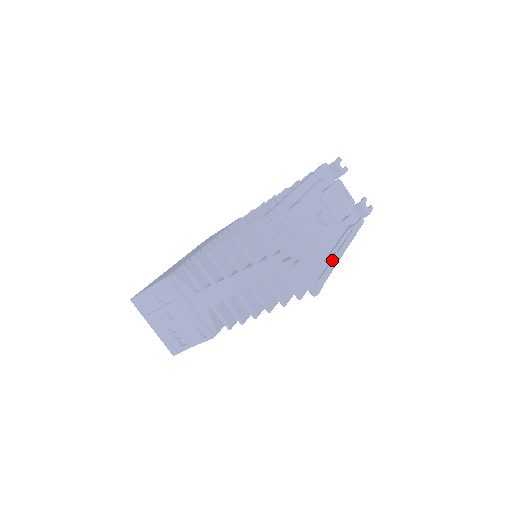
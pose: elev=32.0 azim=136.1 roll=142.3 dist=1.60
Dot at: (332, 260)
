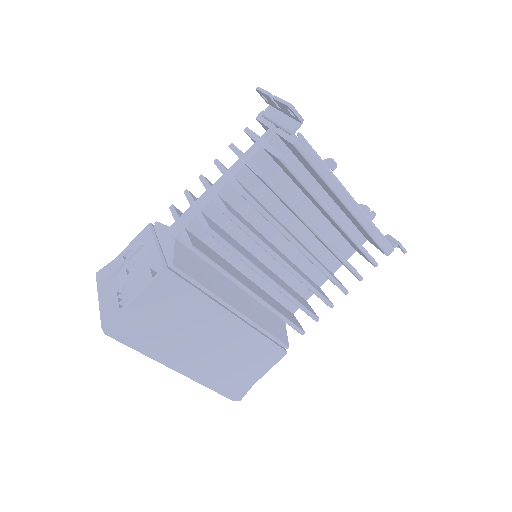
Dot at: occluded
